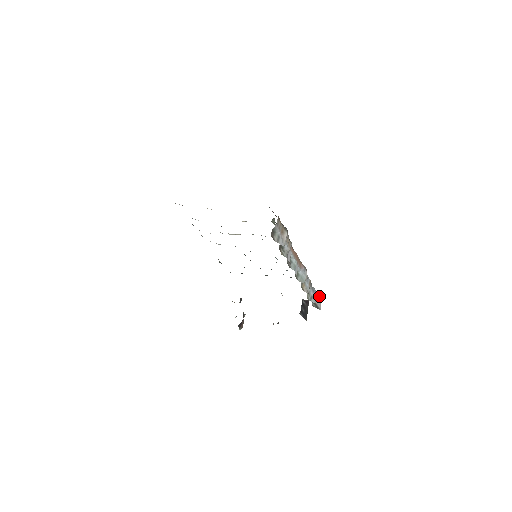
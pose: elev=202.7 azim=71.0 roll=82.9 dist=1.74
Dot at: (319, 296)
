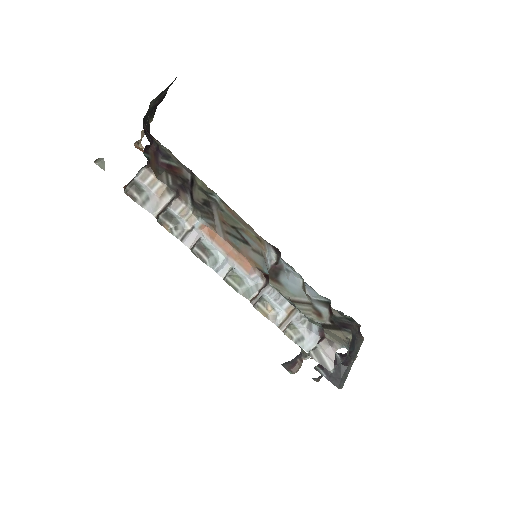
Dot at: (336, 346)
